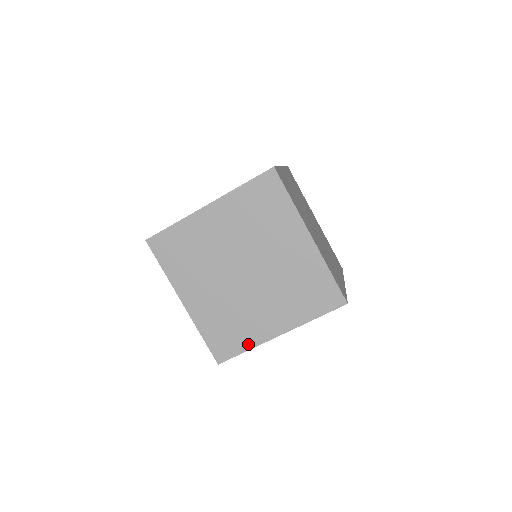
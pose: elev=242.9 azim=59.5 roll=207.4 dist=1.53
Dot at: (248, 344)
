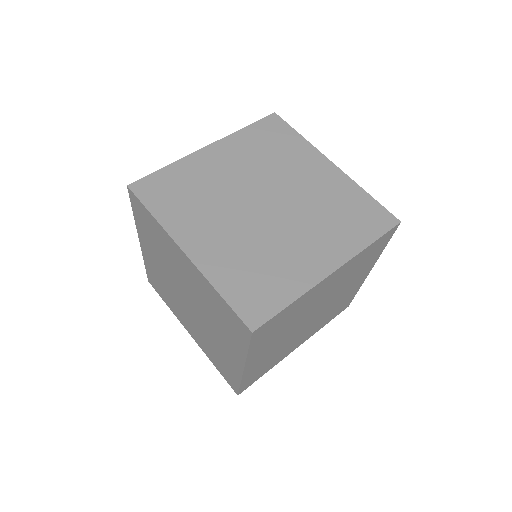
Dot at: (236, 377)
